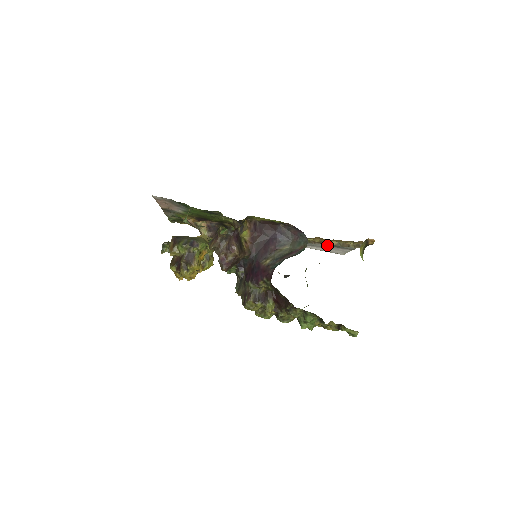
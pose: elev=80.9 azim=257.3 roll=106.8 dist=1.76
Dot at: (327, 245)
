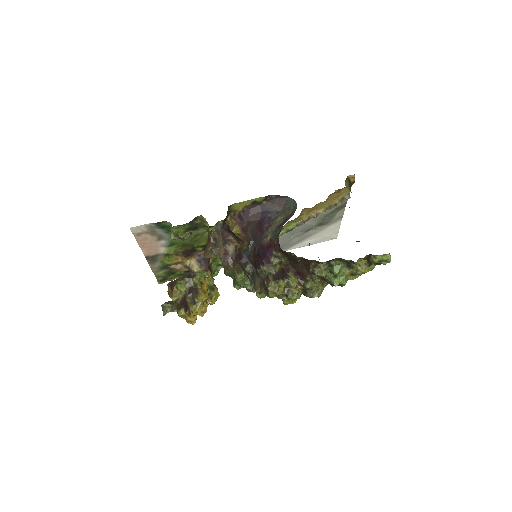
Dot at: (317, 228)
